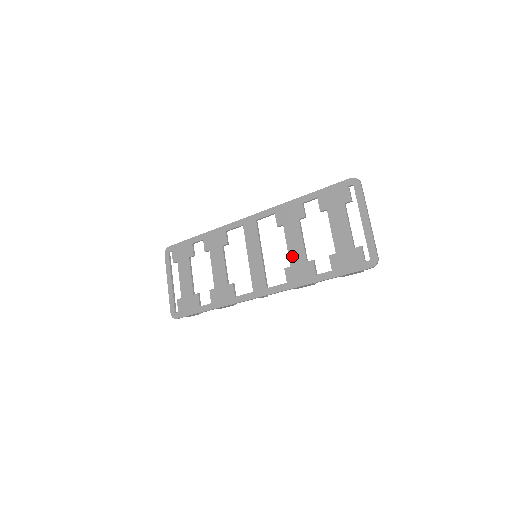
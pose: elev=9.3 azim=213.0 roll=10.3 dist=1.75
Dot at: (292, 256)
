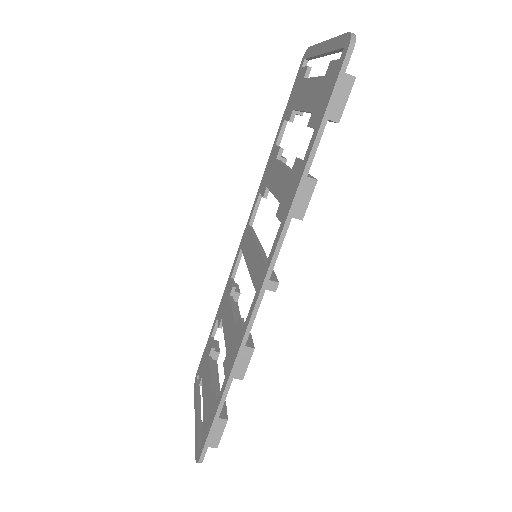
Dot at: (278, 192)
